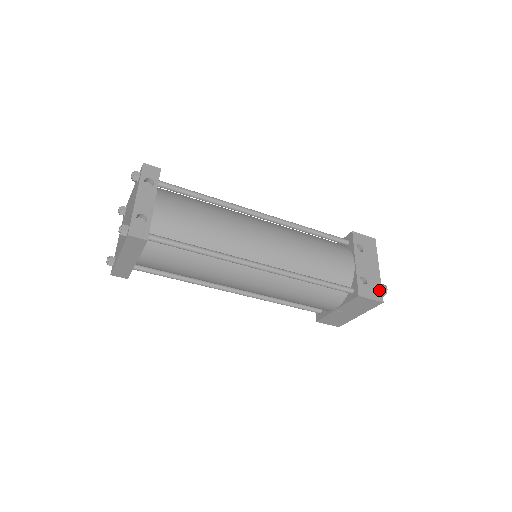
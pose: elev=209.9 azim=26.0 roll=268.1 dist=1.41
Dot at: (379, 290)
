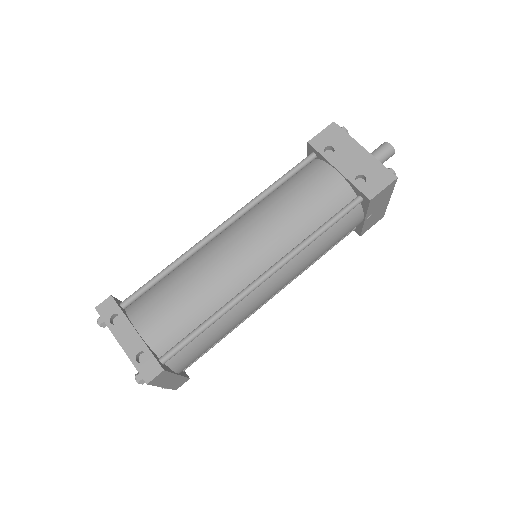
Dot at: (383, 170)
